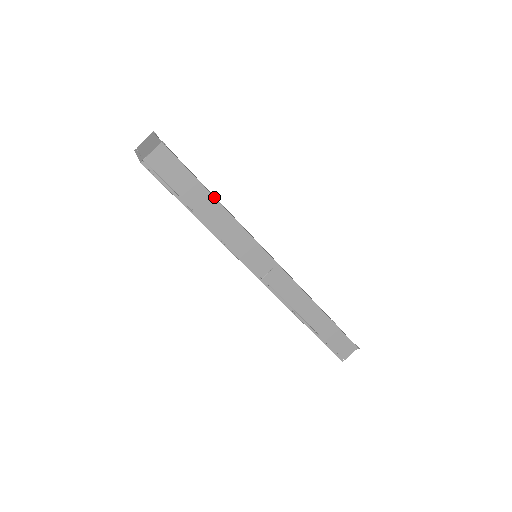
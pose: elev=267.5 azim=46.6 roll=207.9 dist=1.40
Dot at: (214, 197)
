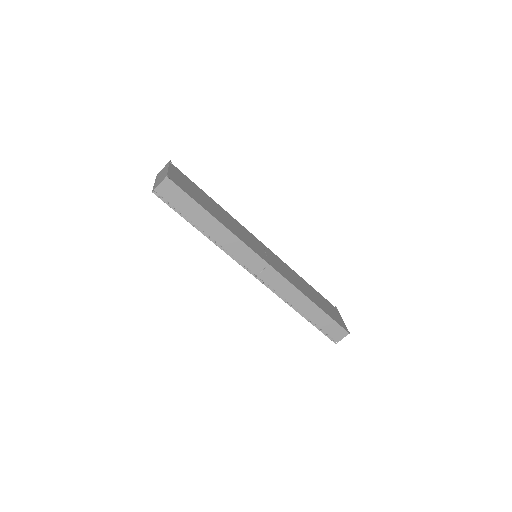
Dot at: (211, 215)
